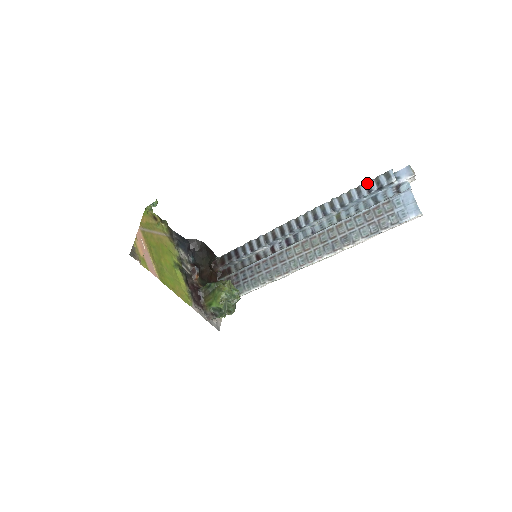
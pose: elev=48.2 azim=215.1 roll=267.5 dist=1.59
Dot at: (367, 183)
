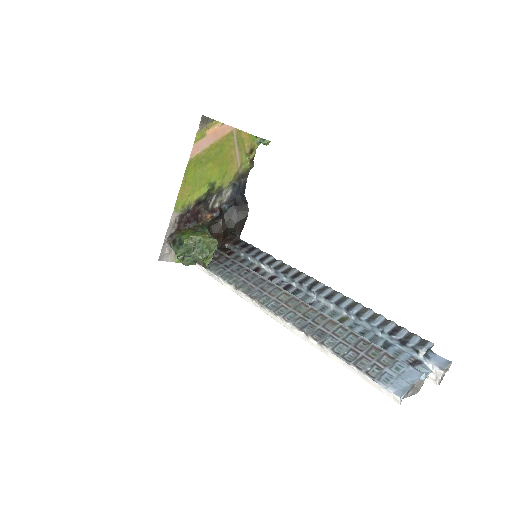
Dot at: (400, 326)
